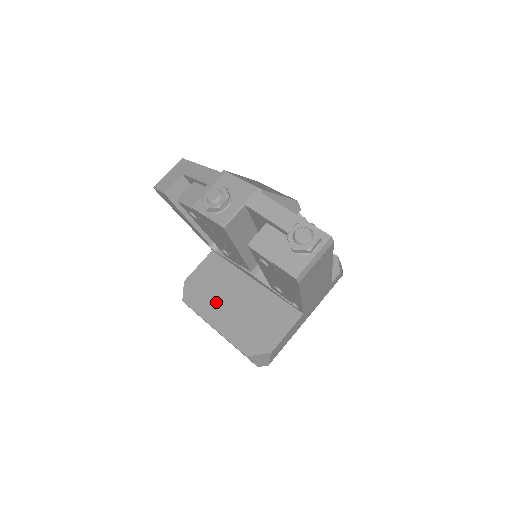
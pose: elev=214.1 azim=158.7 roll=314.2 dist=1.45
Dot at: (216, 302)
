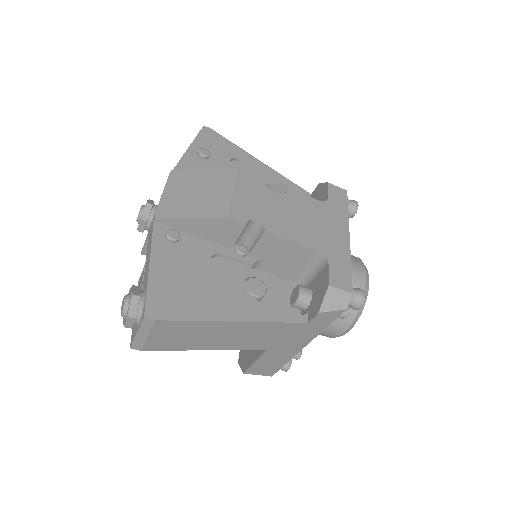
Dot at: occluded
